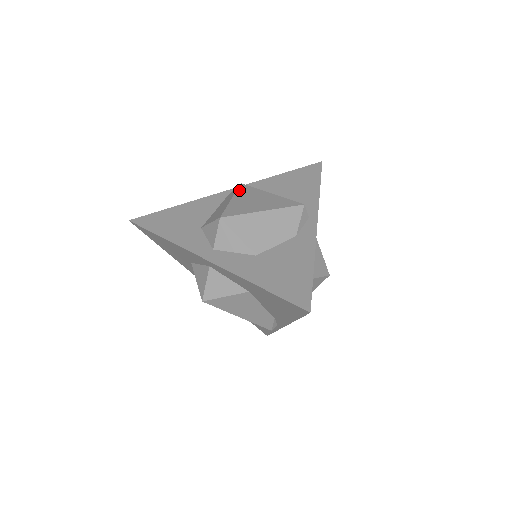
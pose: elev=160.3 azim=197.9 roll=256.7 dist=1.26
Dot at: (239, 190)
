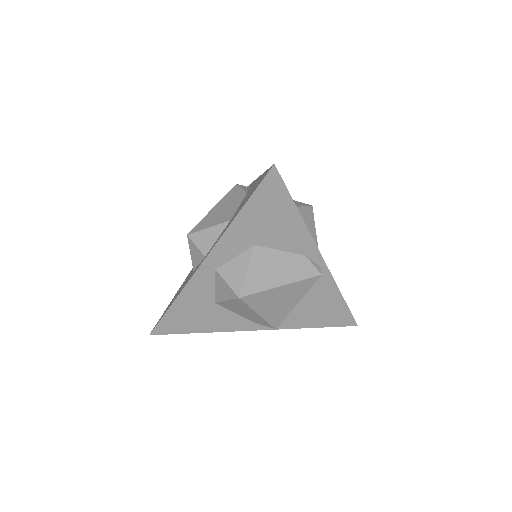
Dot at: occluded
